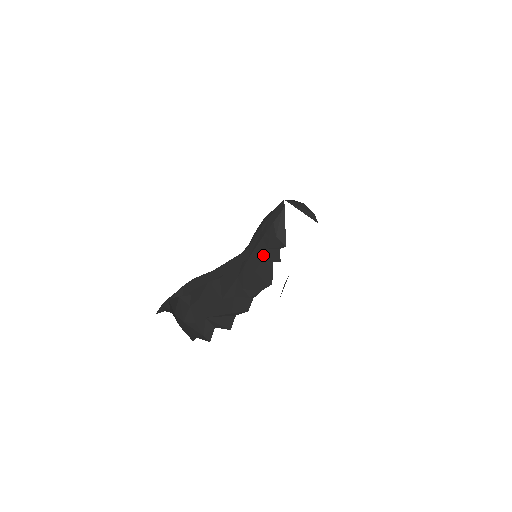
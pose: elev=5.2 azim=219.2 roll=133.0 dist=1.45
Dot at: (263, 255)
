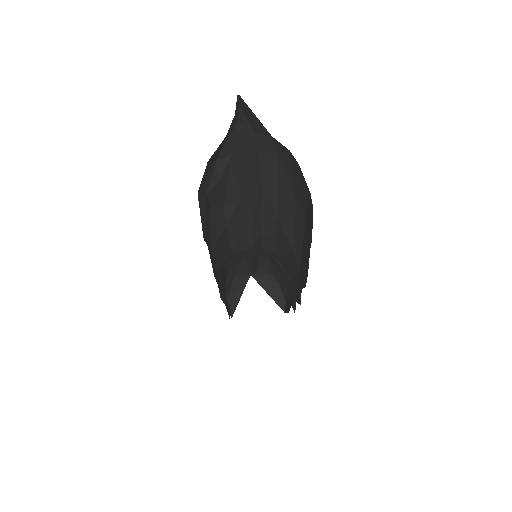
Dot at: (224, 292)
